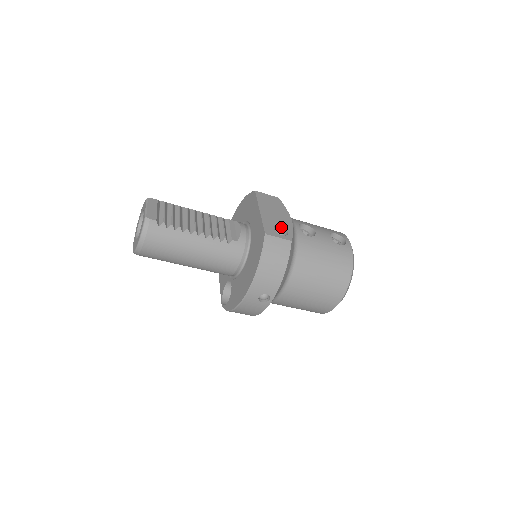
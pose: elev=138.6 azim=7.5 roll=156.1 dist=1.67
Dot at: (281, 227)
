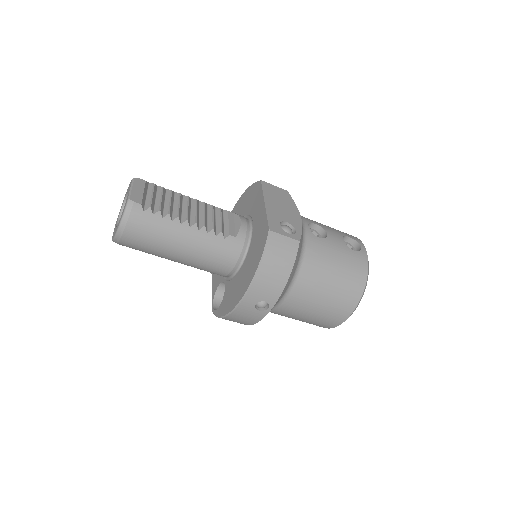
Dot at: (288, 224)
